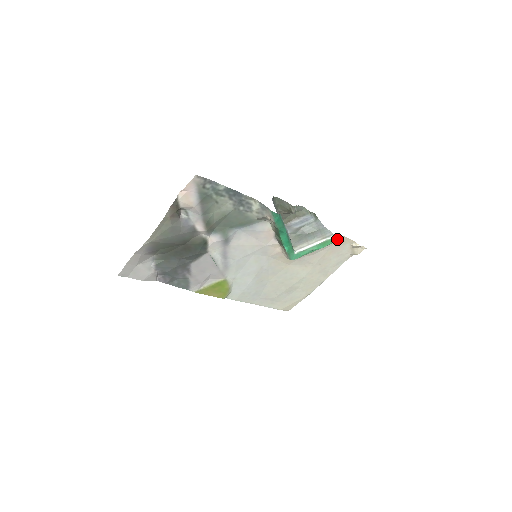
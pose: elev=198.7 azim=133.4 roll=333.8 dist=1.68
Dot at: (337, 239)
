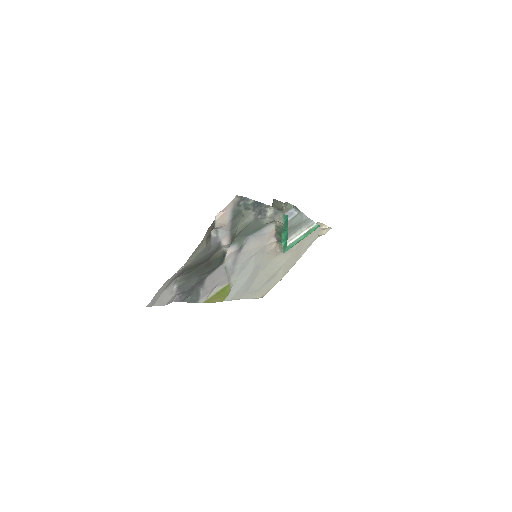
Dot at: (318, 226)
